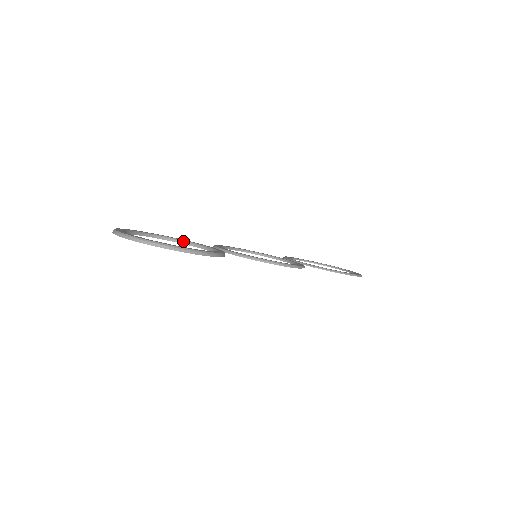
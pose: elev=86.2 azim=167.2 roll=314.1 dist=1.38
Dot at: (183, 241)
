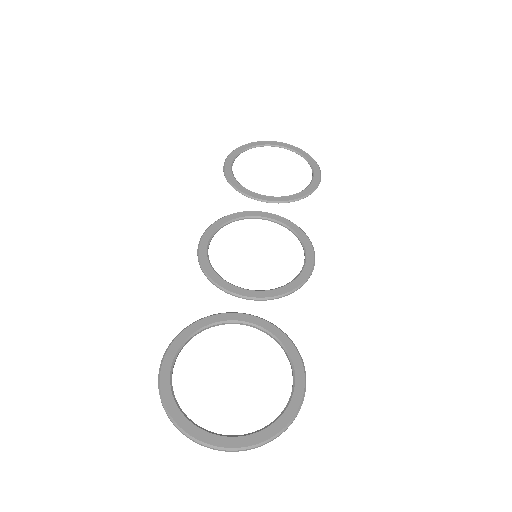
Dot at: (205, 328)
